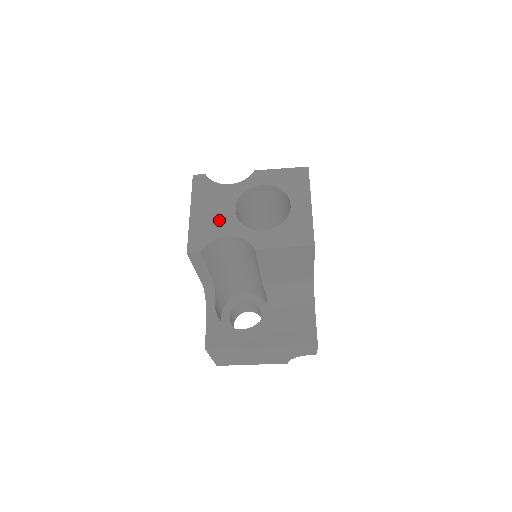
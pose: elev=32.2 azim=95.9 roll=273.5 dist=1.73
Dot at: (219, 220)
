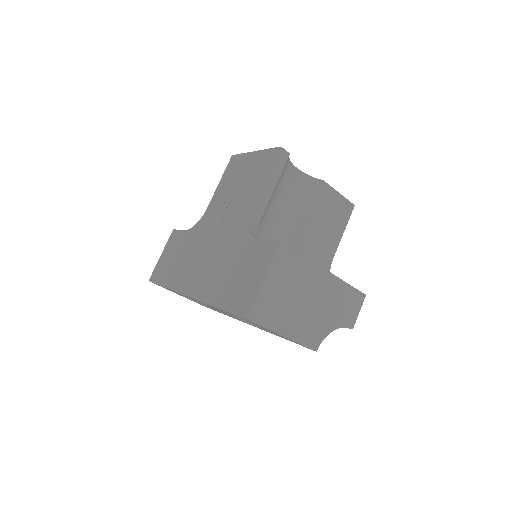
Dot at: occluded
